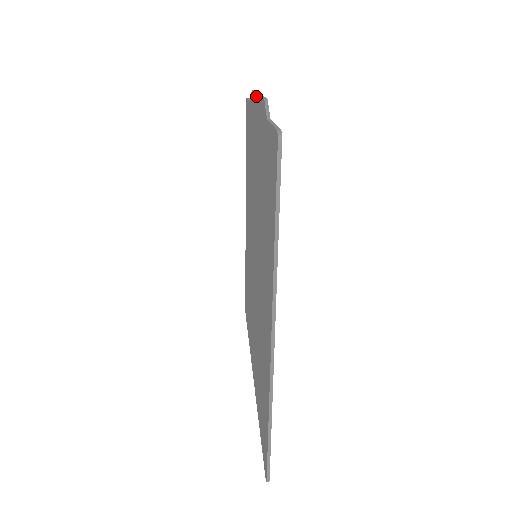
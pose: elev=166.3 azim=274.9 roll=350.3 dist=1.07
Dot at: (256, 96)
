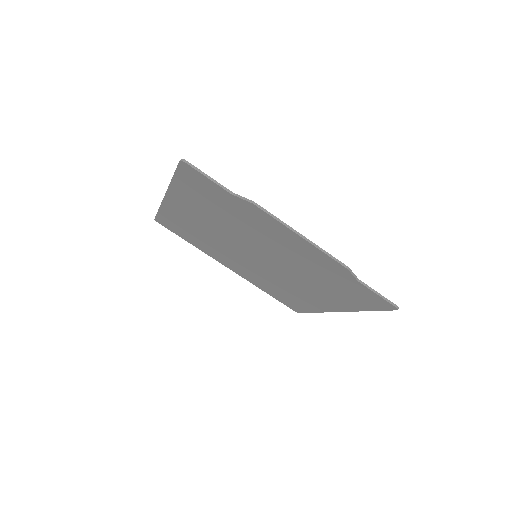
Dot at: (296, 235)
